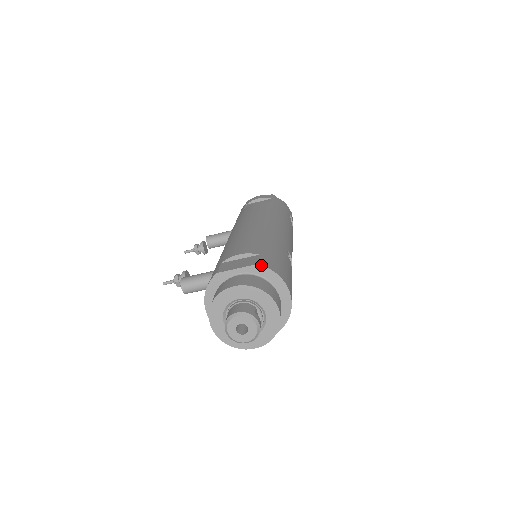
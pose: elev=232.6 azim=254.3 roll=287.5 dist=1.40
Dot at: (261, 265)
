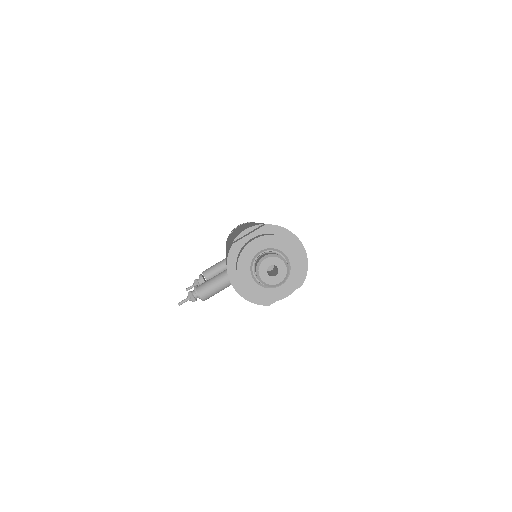
Dot at: (269, 224)
